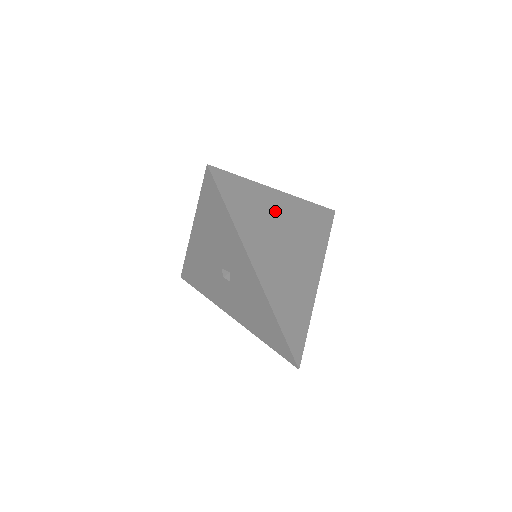
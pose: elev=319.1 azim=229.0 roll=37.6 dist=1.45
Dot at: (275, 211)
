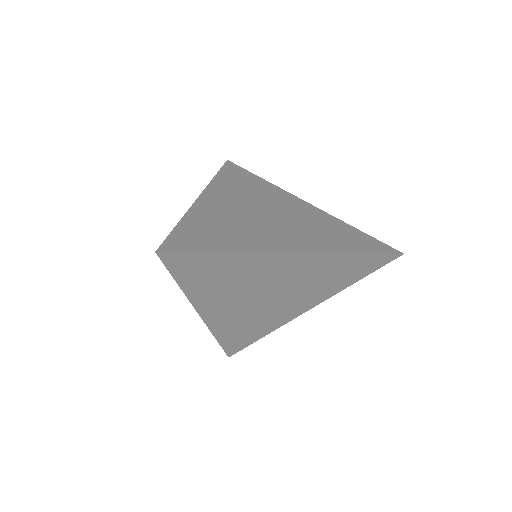
Dot at: (279, 200)
